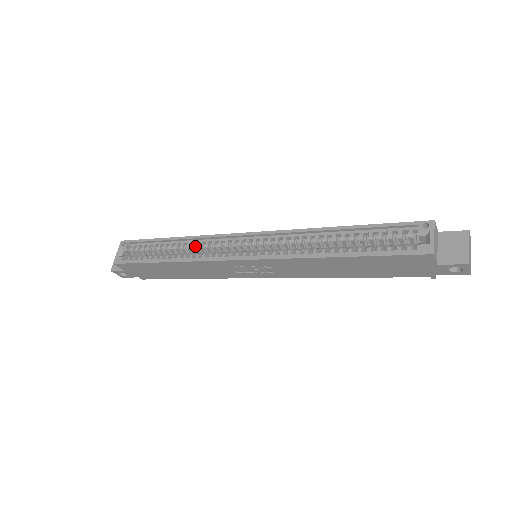
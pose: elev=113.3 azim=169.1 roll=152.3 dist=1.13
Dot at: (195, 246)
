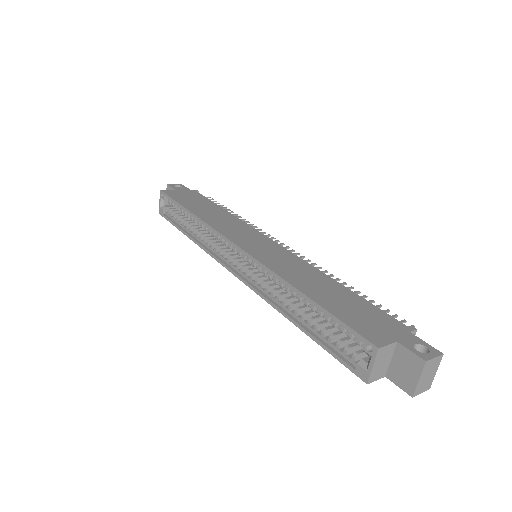
Dot at: (206, 230)
